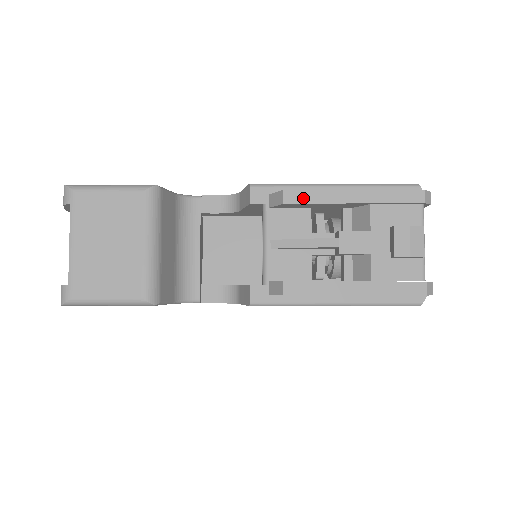
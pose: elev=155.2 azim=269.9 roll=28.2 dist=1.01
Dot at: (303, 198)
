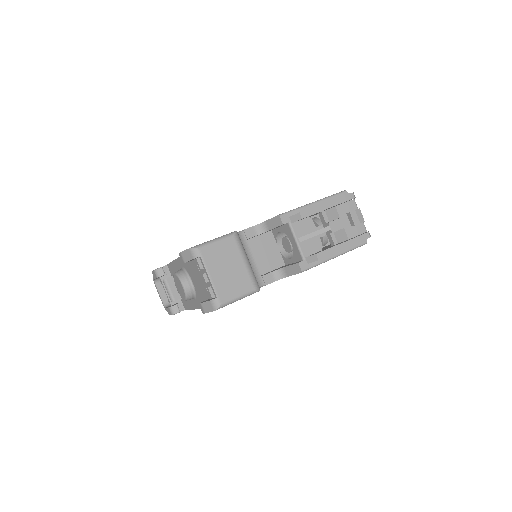
Dot at: (309, 213)
